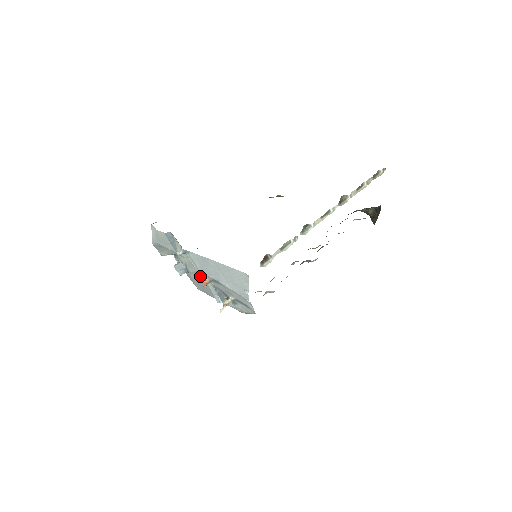
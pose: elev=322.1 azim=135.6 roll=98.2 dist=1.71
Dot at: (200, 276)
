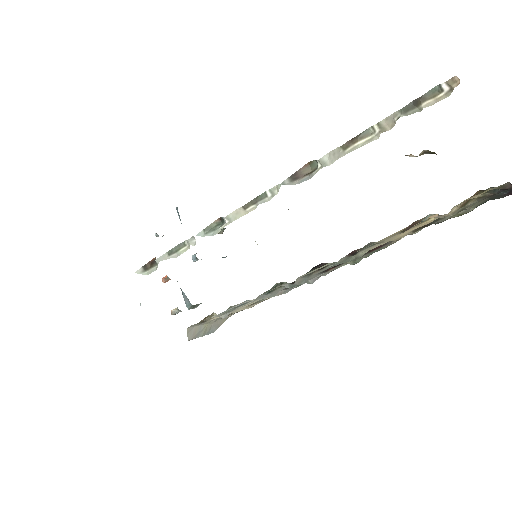
Dot at: occluded
